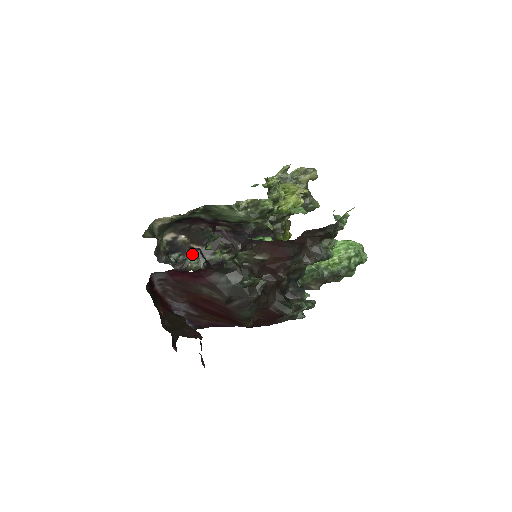
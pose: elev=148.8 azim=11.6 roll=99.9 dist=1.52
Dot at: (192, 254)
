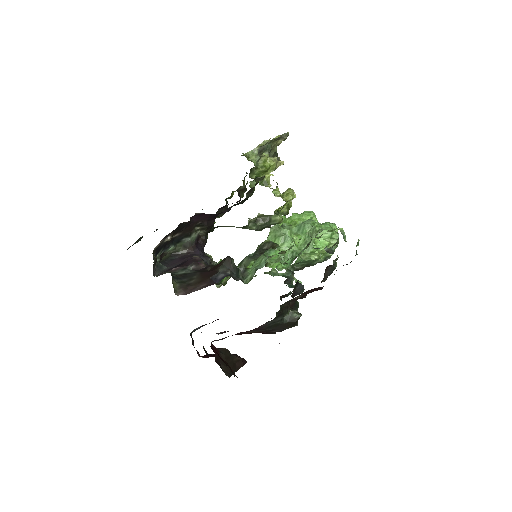
Dot at: (171, 244)
